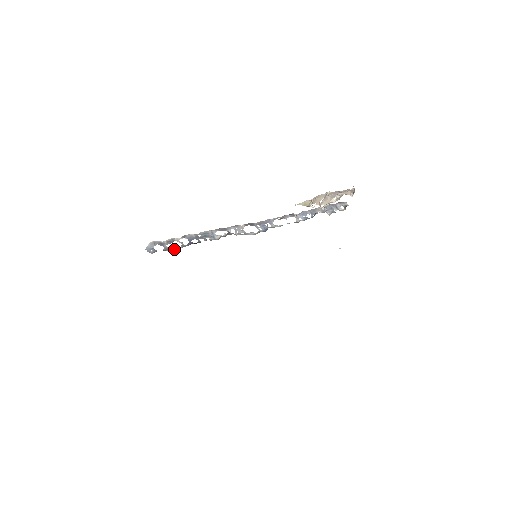
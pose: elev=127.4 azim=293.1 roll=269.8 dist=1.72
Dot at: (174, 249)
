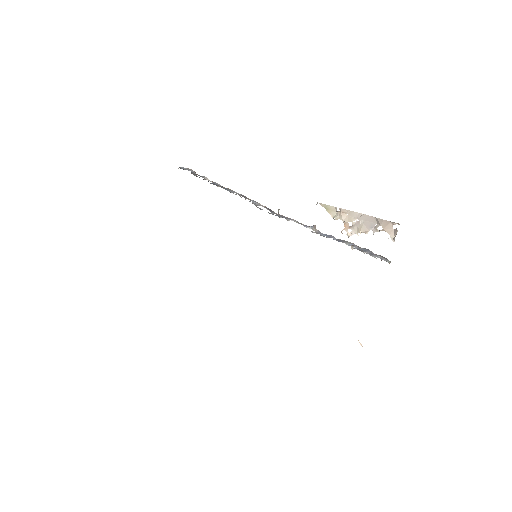
Dot at: (194, 174)
